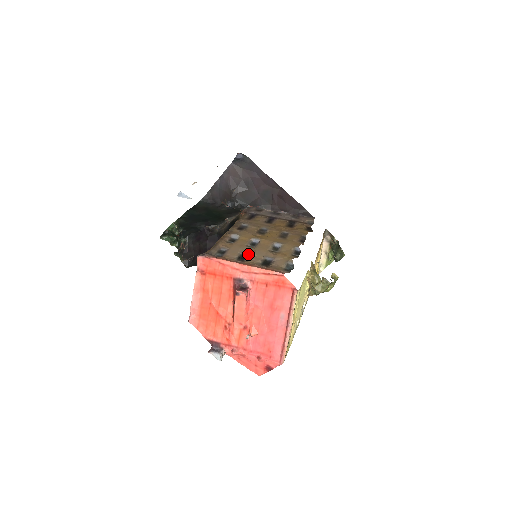
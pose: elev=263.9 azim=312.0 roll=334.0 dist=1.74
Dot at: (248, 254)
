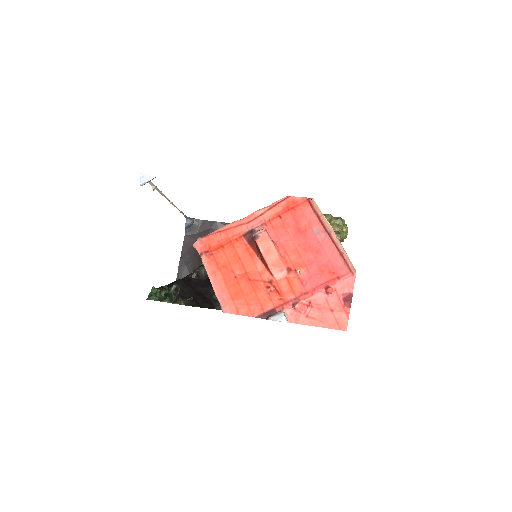
Dot at: occluded
